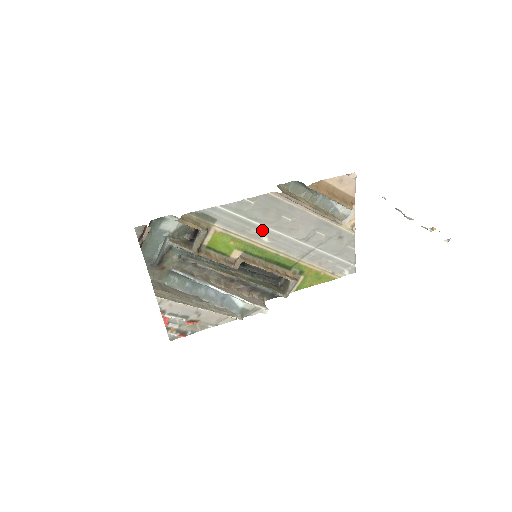
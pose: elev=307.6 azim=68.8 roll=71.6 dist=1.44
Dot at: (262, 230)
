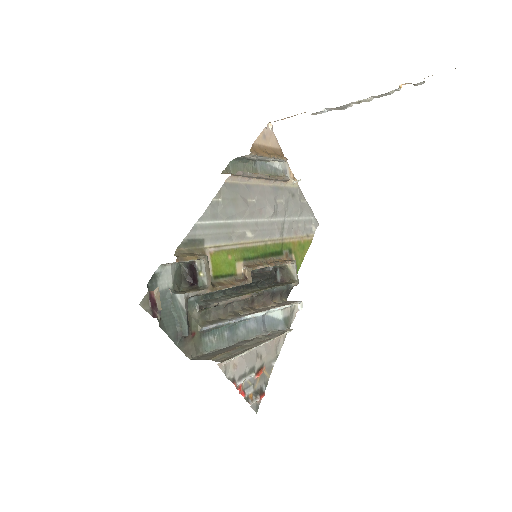
Dot at: (242, 226)
